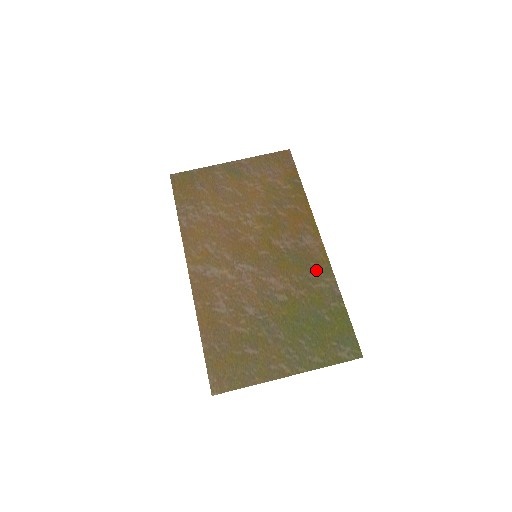
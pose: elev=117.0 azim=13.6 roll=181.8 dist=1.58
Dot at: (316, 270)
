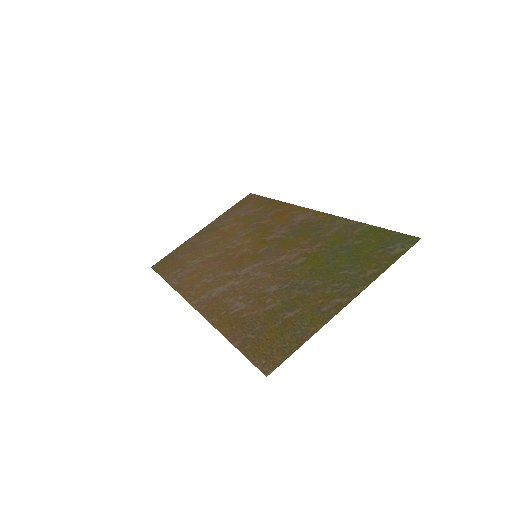
Dot at: (321, 226)
